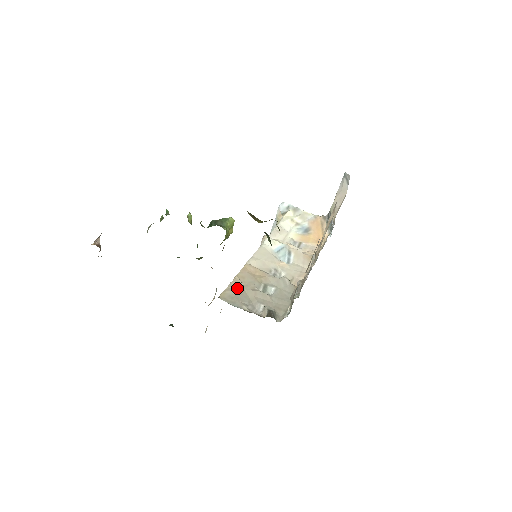
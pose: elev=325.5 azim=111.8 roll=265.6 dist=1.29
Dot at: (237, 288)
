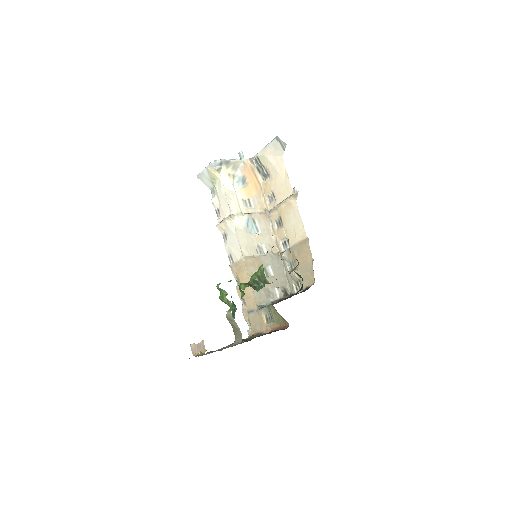
Dot at: occluded
